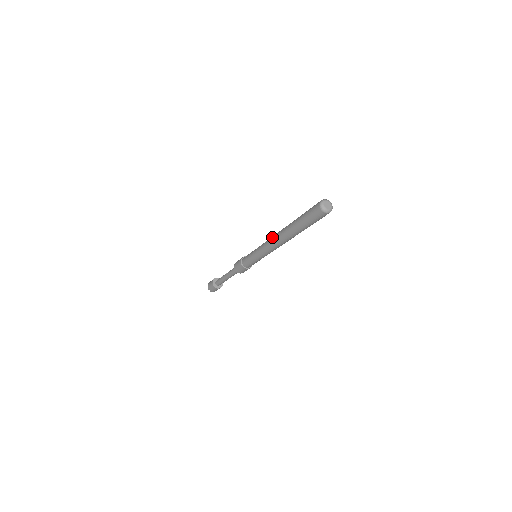
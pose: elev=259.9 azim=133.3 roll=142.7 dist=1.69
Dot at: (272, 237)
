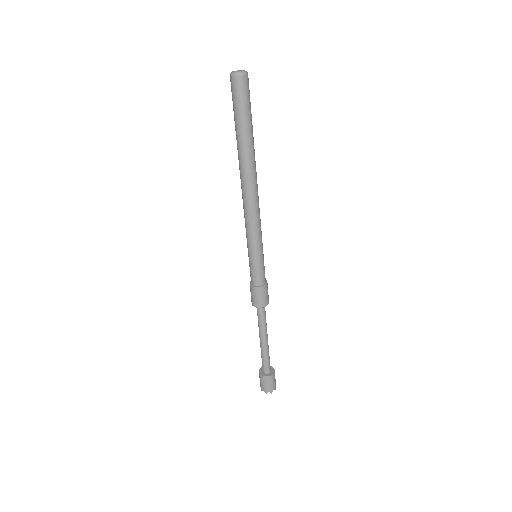
Dot at: (242, 197)
